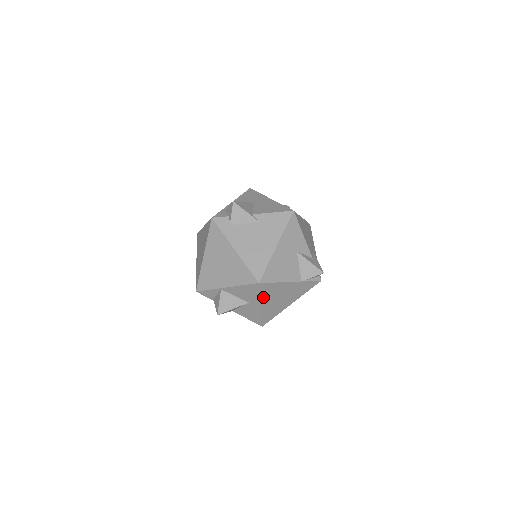
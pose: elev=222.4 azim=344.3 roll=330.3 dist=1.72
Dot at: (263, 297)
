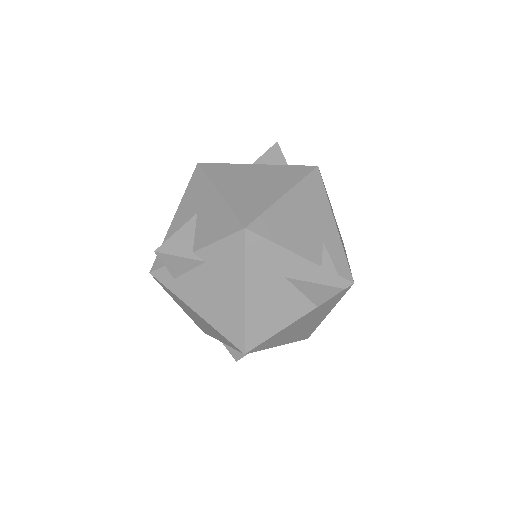
Dot at: (271, 345)
